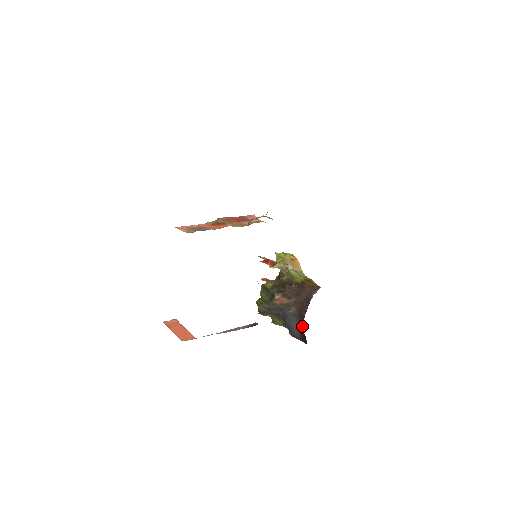
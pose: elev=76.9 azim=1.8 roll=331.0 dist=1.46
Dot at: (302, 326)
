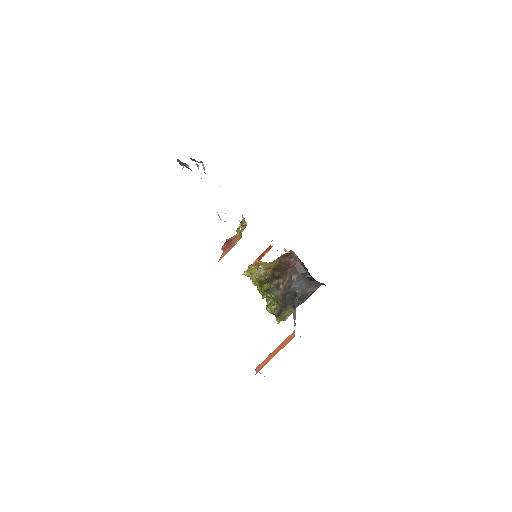
Dot at: (309, 278)
